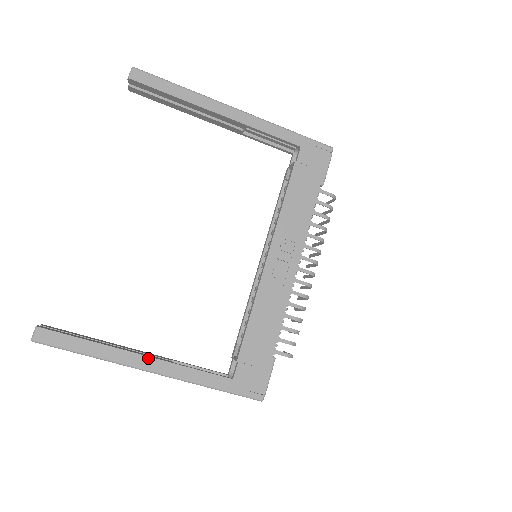
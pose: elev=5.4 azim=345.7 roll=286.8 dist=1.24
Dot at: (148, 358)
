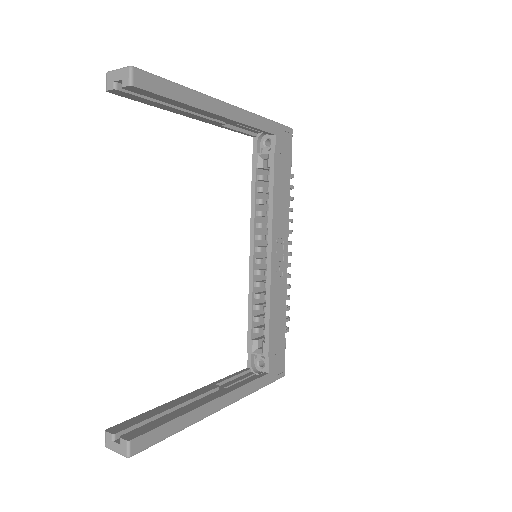
Dot at: (219, 399)
